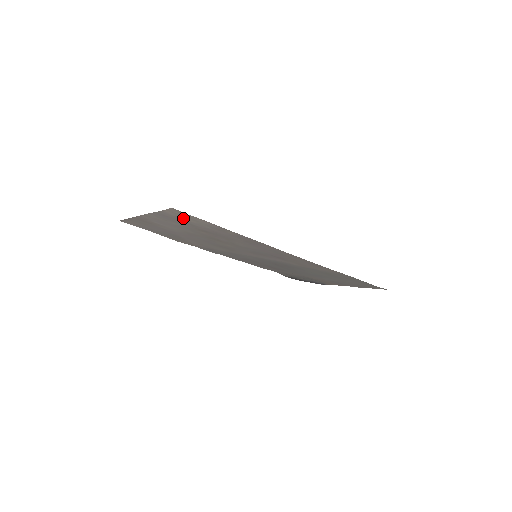
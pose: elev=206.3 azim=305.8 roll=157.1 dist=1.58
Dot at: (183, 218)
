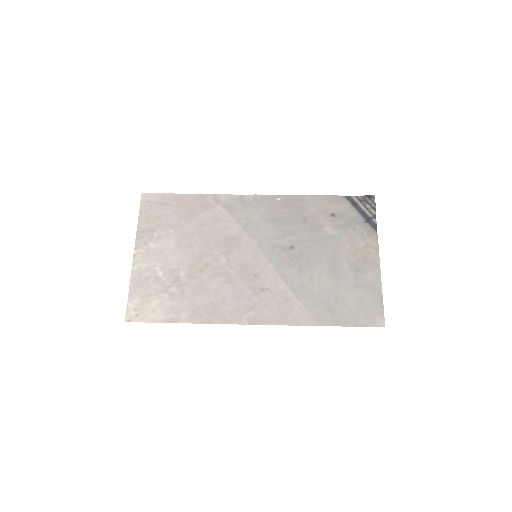
Dot at: (146, 301)
